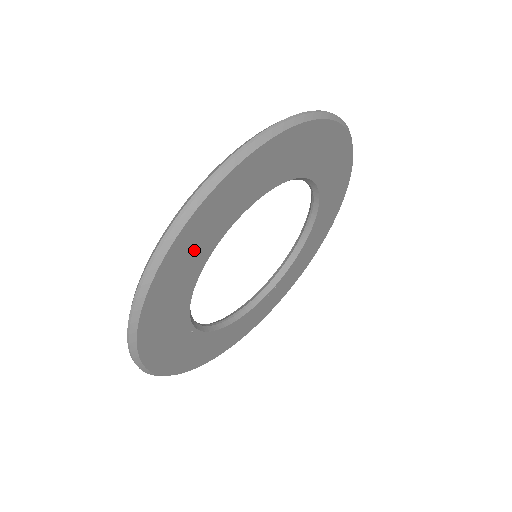
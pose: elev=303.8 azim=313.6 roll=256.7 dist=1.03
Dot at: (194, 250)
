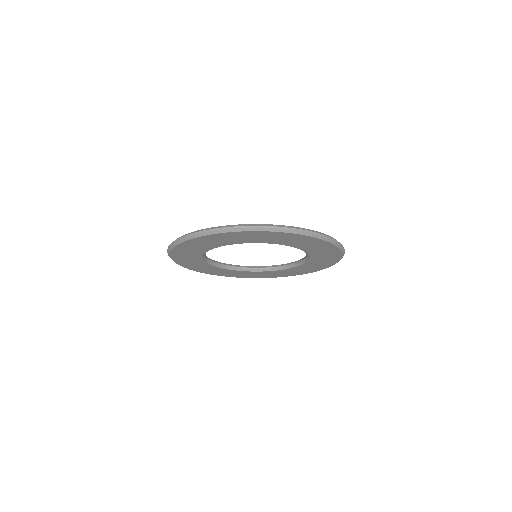
Dot at: (188, 259)
